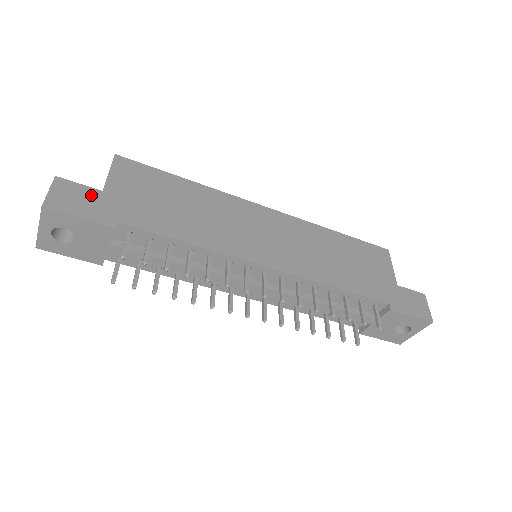
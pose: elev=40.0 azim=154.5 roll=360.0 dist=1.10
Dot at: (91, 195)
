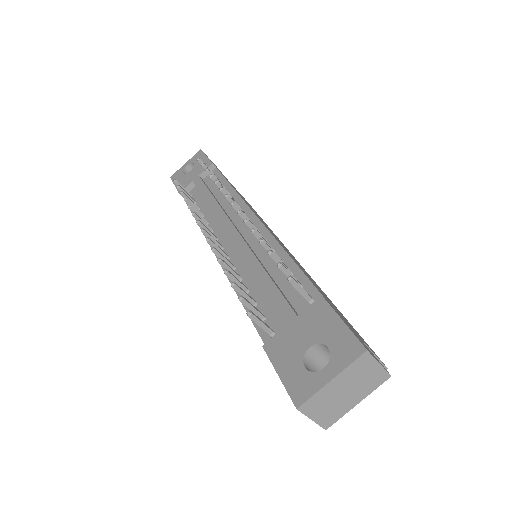
Dot at: (221, 172)
